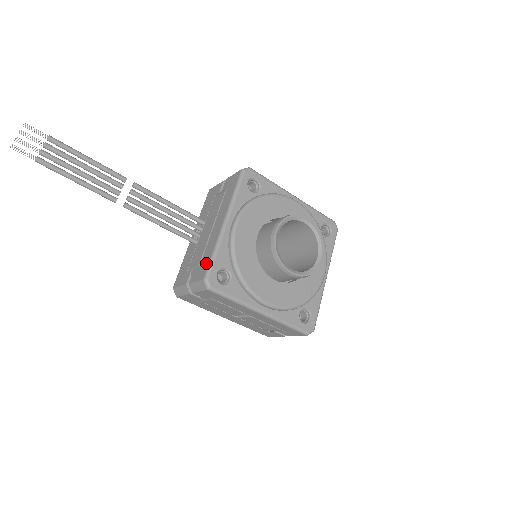
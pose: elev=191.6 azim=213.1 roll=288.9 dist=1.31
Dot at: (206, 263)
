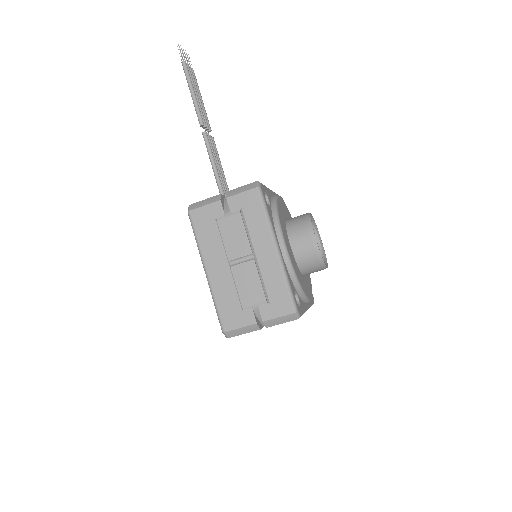
Dot at: occluded
